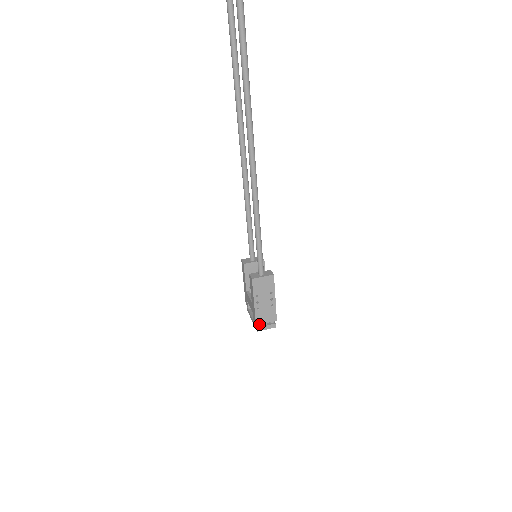
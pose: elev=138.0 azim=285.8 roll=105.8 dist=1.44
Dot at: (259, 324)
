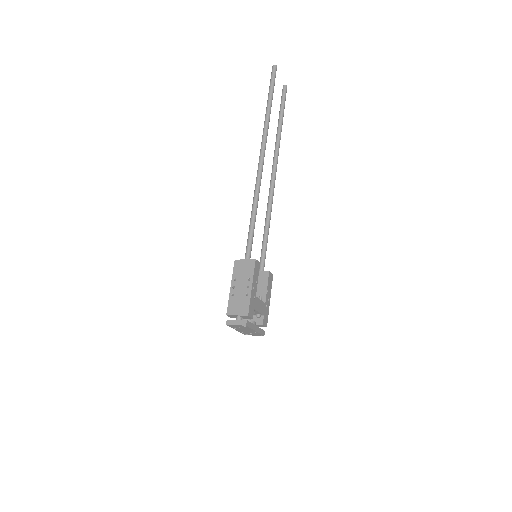
Dot at: (230, 315)
